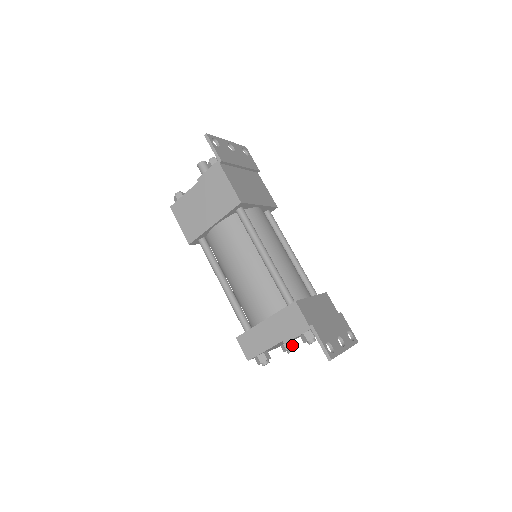
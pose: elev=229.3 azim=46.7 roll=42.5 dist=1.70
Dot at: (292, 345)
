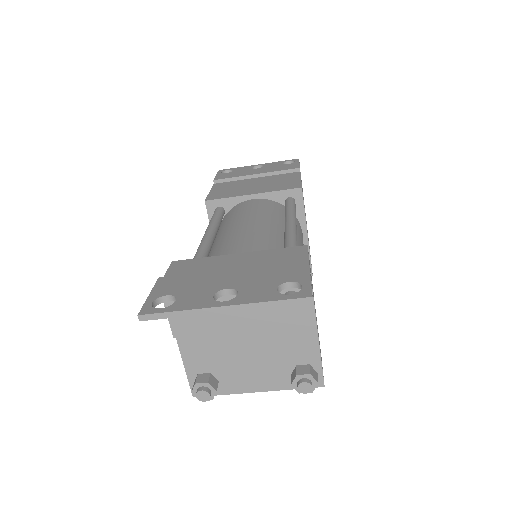
Dot at: (299, 372)
